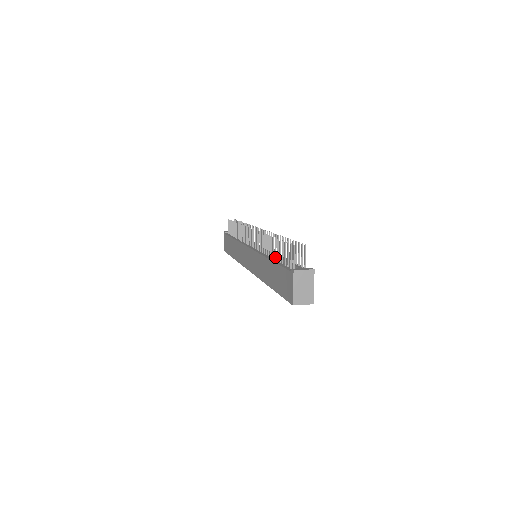
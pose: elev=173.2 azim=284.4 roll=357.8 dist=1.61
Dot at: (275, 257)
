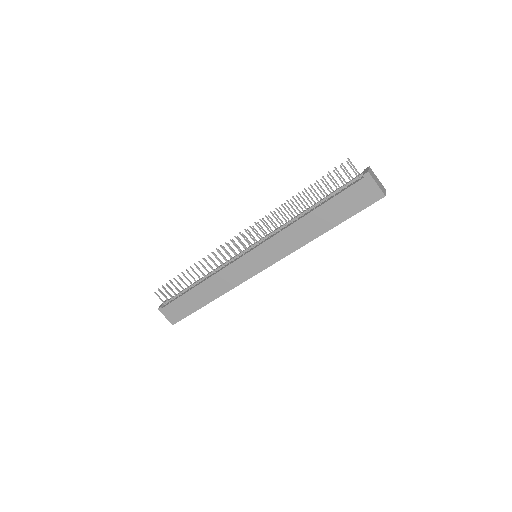
Dot at: (313, 206)
